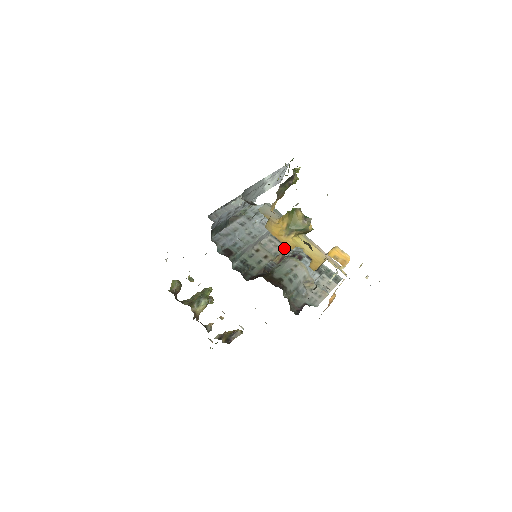
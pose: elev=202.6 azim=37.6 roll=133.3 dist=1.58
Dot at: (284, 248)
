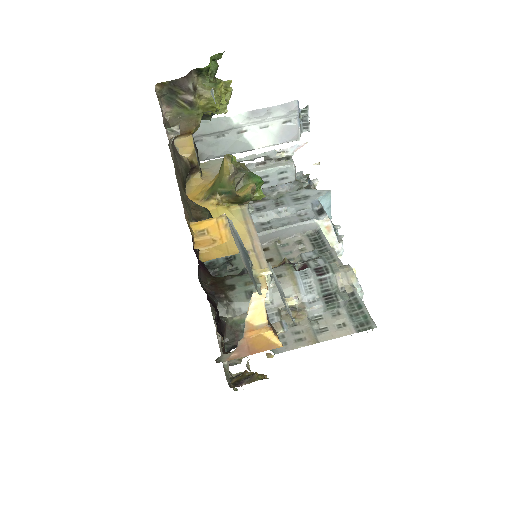
Dot at: occluded
